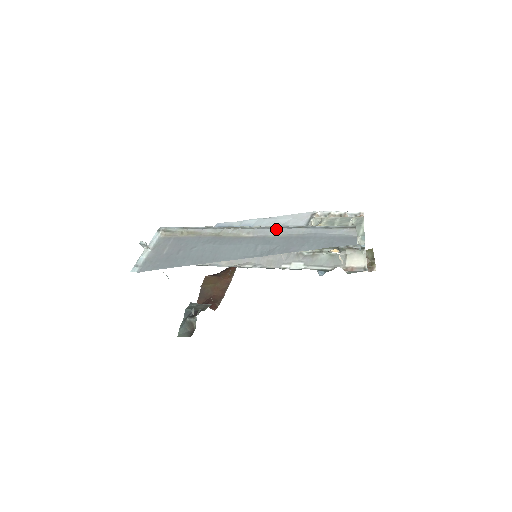
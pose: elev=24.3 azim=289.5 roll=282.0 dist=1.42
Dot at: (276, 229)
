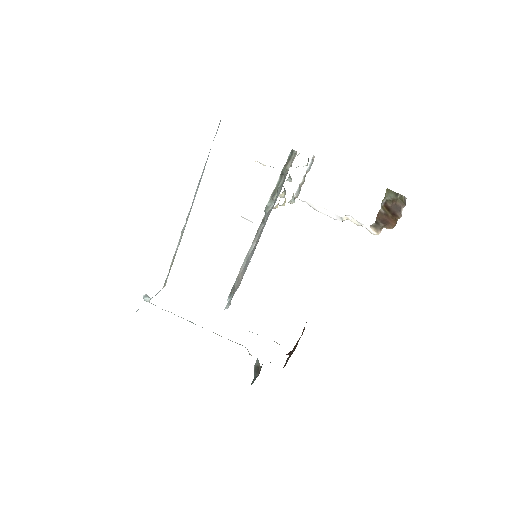
Dot at: (197, 188)
